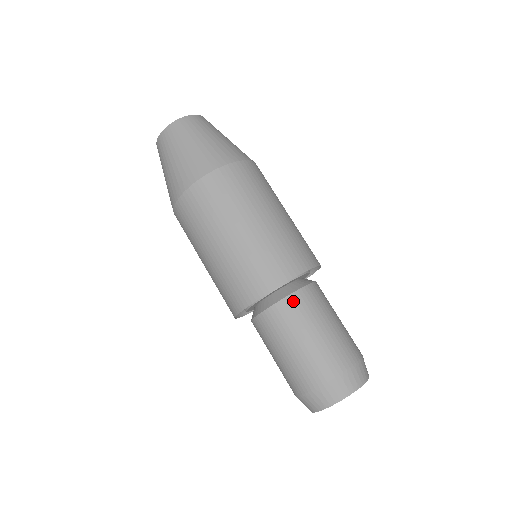
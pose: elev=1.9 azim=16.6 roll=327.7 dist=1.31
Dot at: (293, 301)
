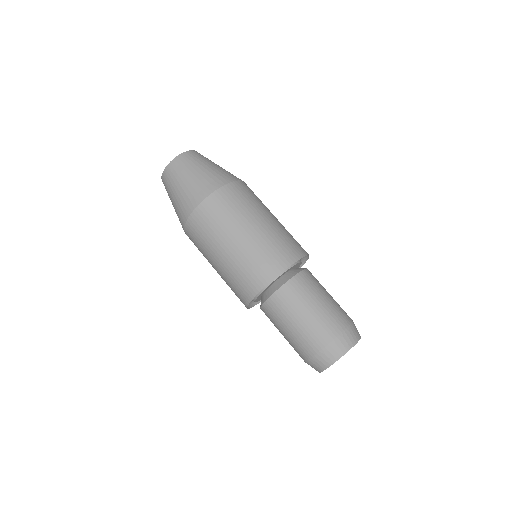
Dot at: (307, 274)
